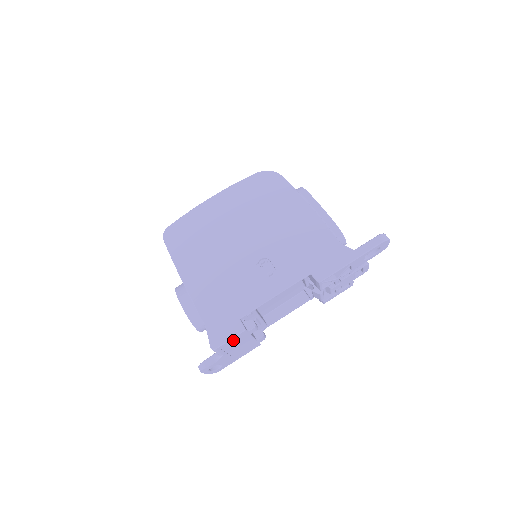
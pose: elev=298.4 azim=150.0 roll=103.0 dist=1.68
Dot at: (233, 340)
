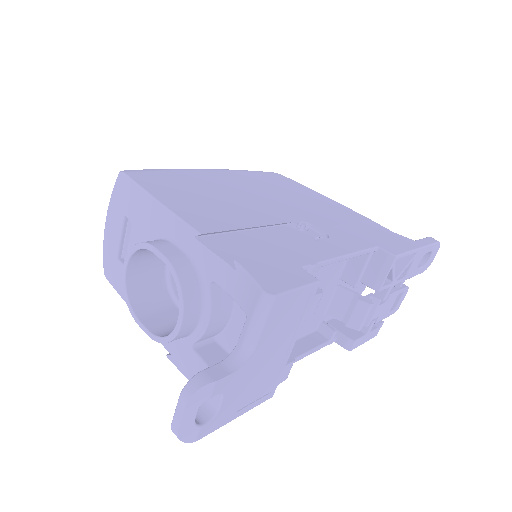
Dot at: (293, 302)
